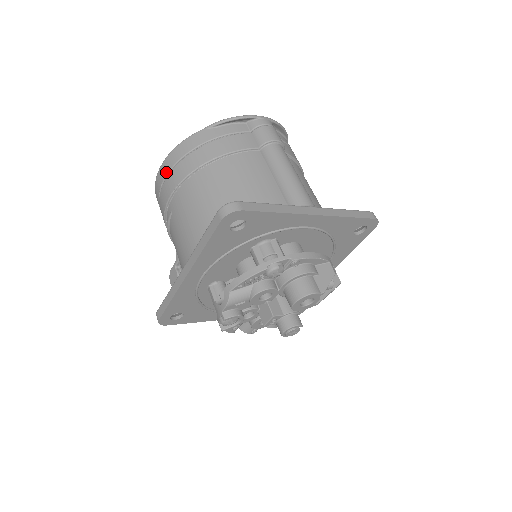
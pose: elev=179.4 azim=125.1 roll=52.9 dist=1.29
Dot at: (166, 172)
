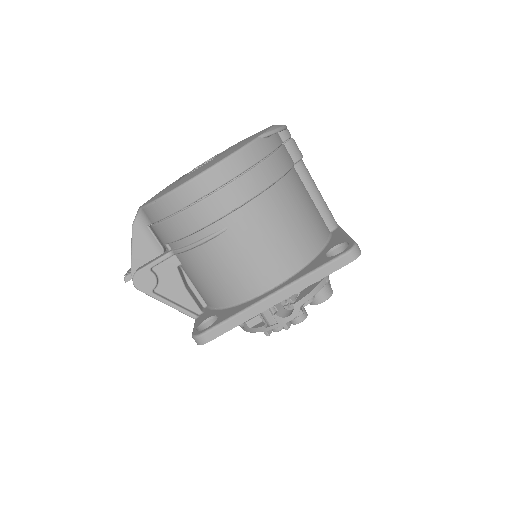
Dot at: (221, 183)
